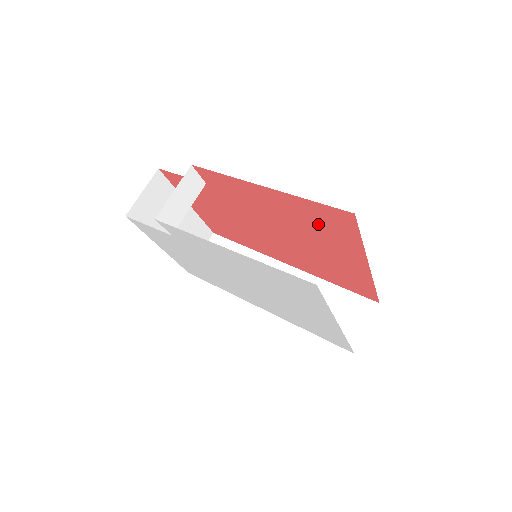
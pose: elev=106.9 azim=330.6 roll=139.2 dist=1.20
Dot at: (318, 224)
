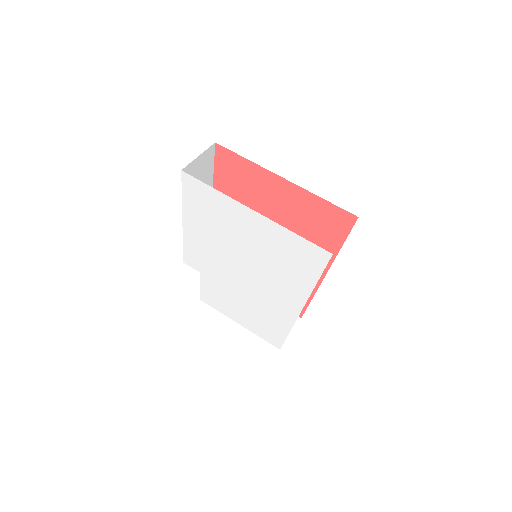
Dot at: (240, 183)
